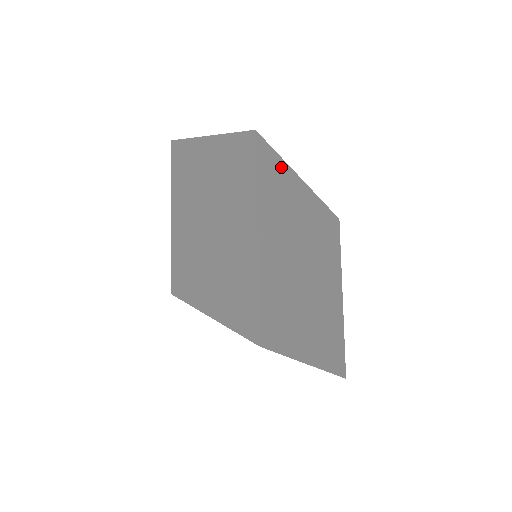
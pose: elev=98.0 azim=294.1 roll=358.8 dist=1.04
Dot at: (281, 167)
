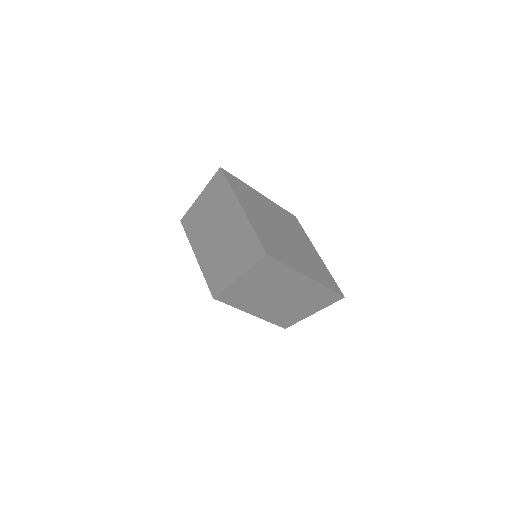
Dot at: (243, 184)
